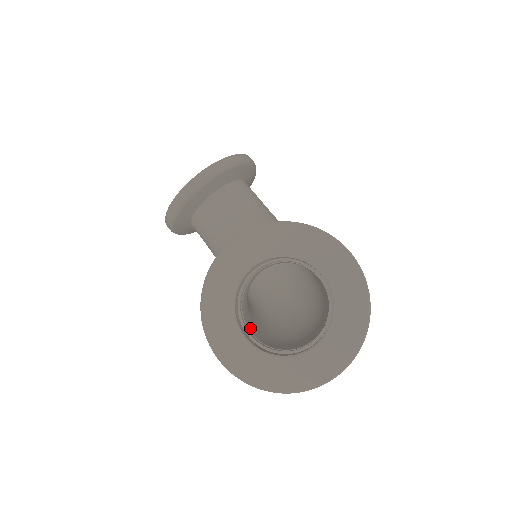
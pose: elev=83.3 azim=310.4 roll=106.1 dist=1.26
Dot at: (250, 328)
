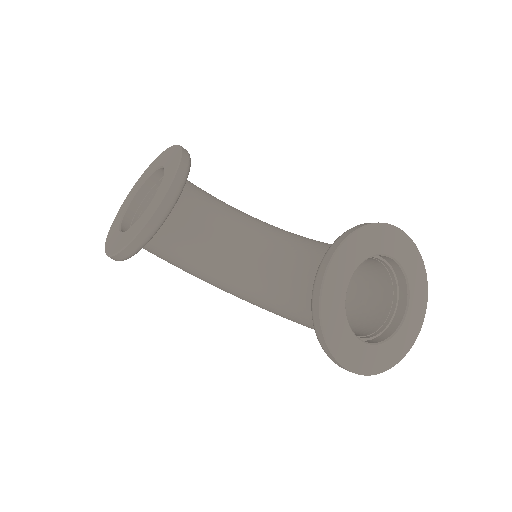
Dot at: occluded
